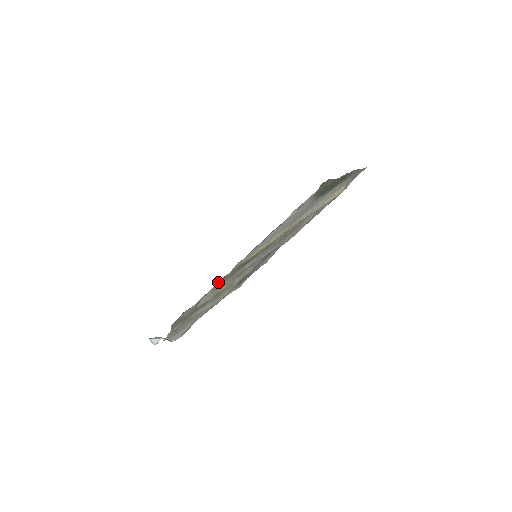
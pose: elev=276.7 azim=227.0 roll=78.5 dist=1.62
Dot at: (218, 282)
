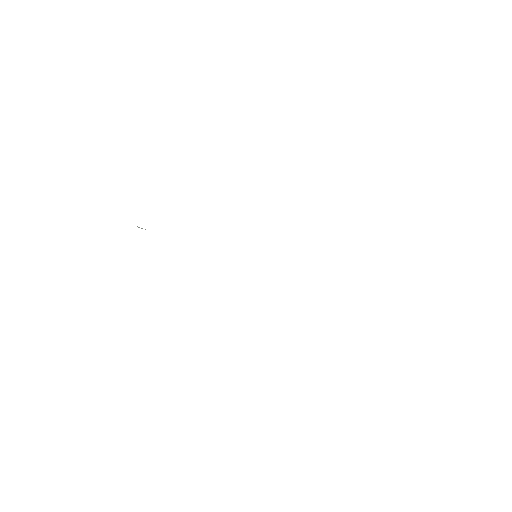
Dot at: occluded
